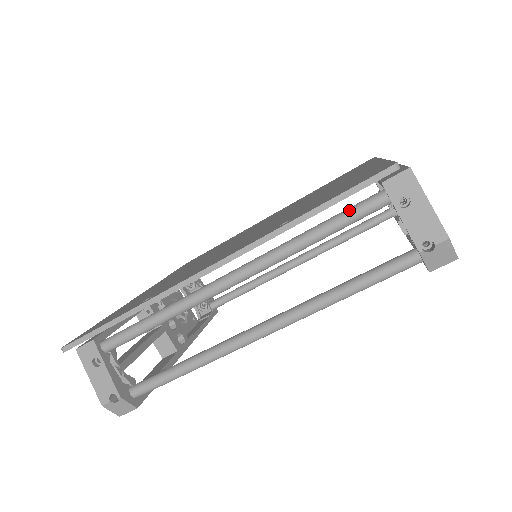
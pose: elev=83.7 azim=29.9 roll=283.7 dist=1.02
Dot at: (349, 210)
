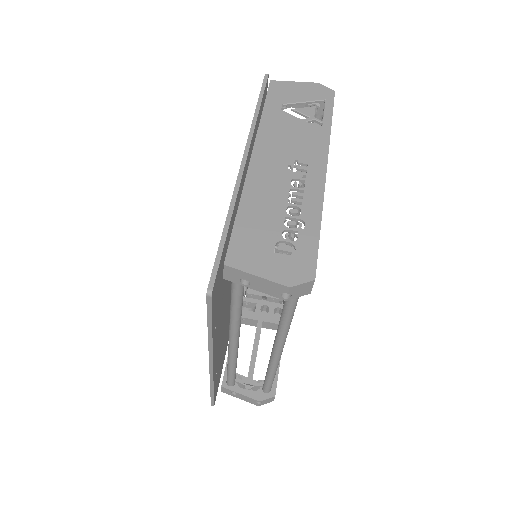
Dot at: (231, 292)
